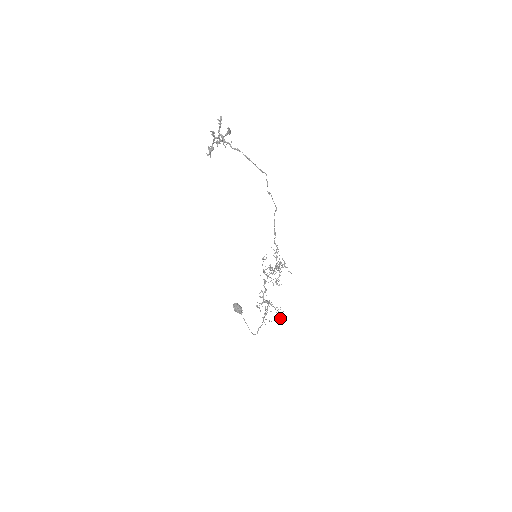
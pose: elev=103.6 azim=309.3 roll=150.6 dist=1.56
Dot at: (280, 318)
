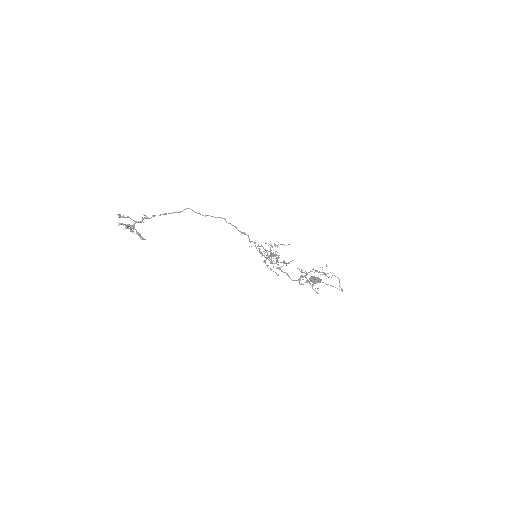
Dot at: occluded
